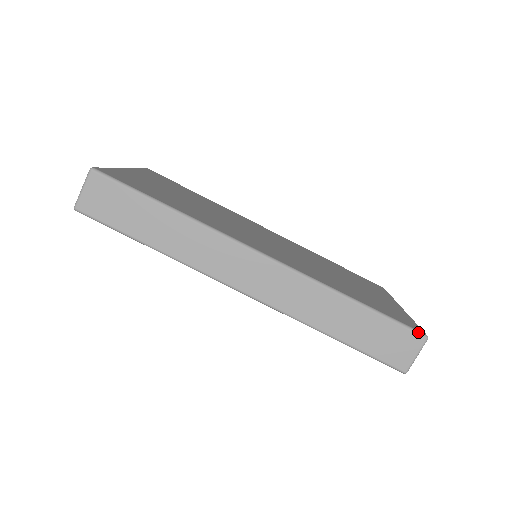
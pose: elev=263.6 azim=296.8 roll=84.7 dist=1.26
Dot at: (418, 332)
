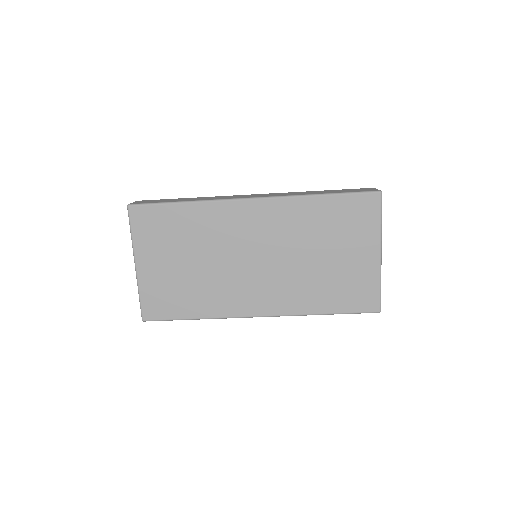
Dot at: occluded
